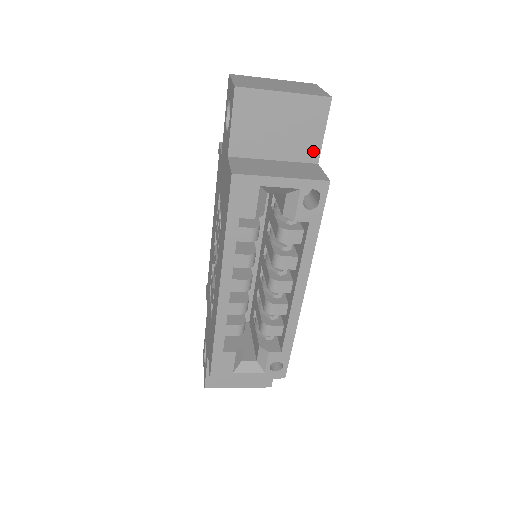
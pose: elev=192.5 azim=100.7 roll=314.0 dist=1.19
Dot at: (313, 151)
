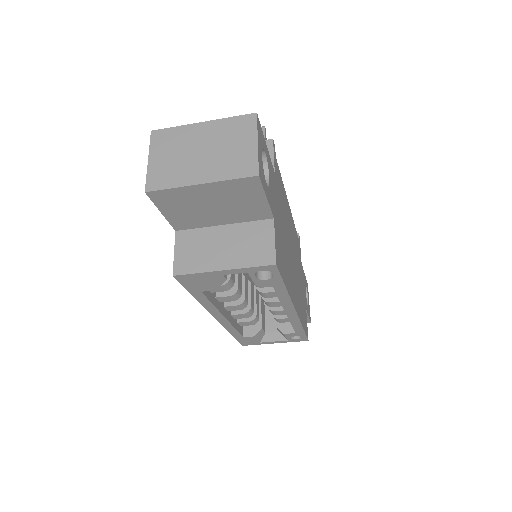
Dot at: (262, 212)
